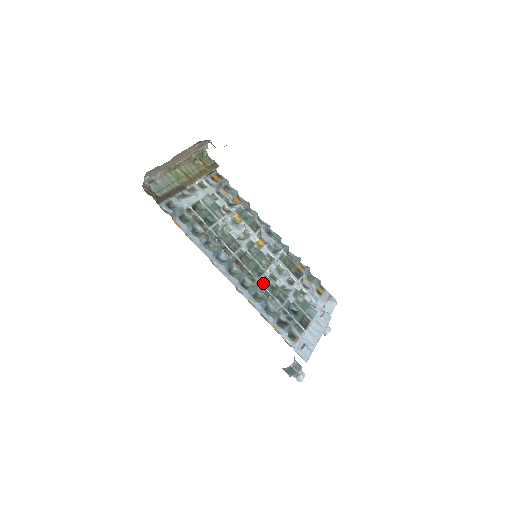
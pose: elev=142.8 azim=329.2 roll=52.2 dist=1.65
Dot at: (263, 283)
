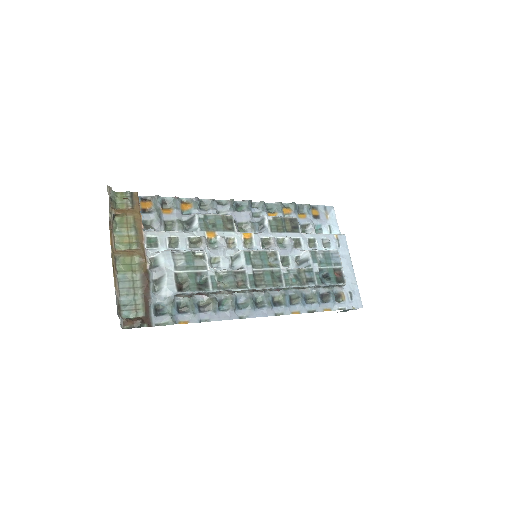
Dot at: (289, 285)
